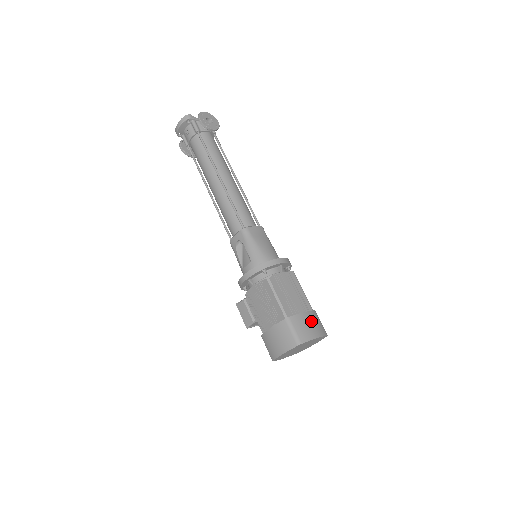
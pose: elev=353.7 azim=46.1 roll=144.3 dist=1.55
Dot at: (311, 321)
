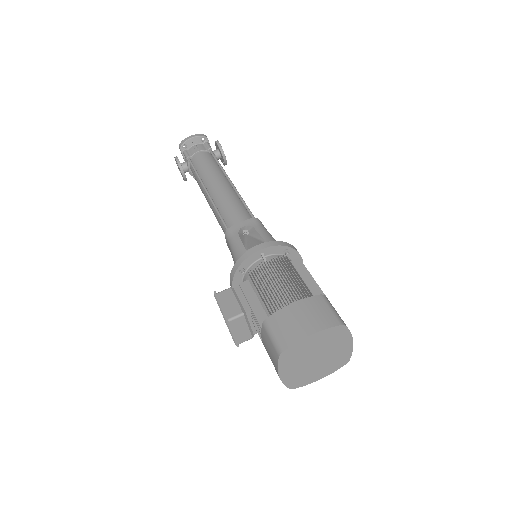
Dot at: occluded
